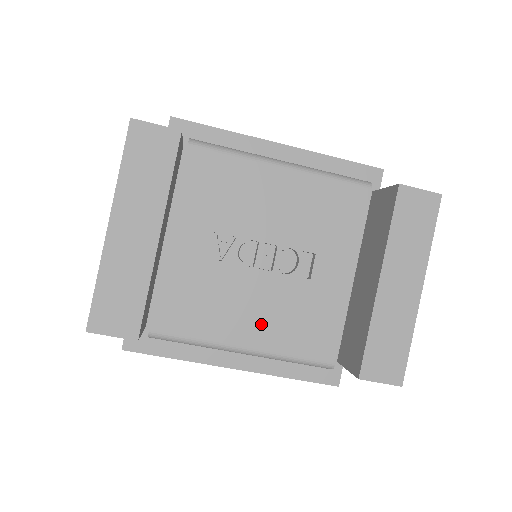
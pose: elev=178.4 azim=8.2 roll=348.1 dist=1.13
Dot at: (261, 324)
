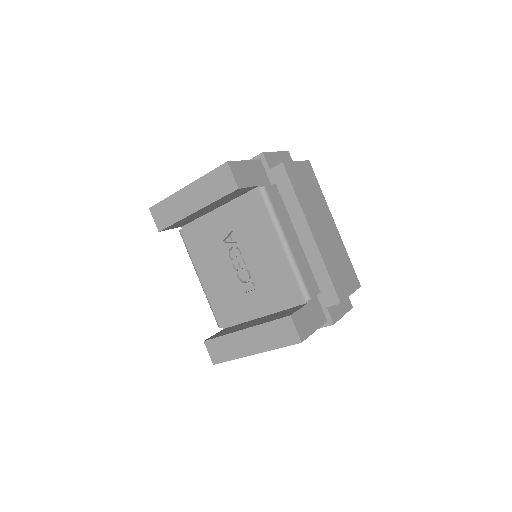
Dot at: (213, 280)
